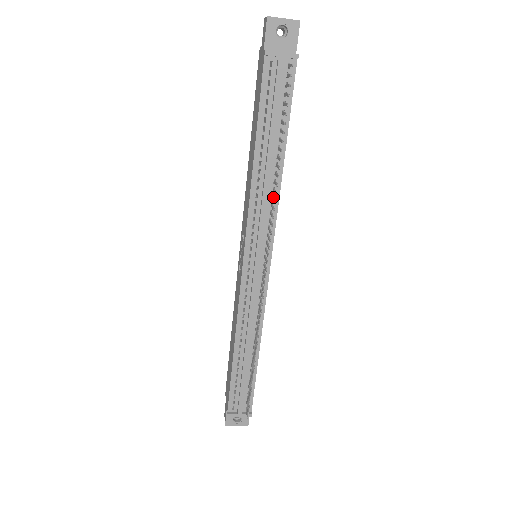
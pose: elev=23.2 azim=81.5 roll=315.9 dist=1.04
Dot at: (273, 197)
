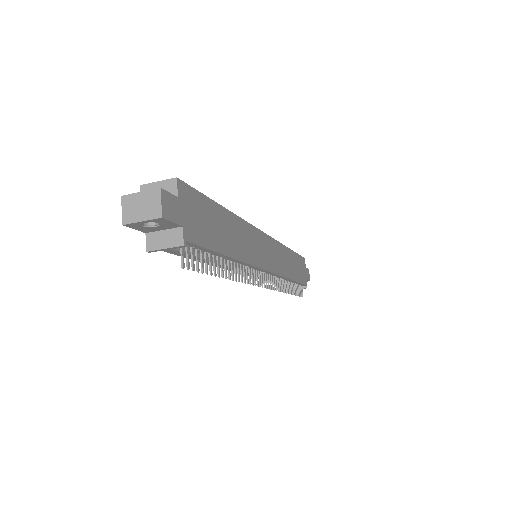
Dot at: (240, 270)
